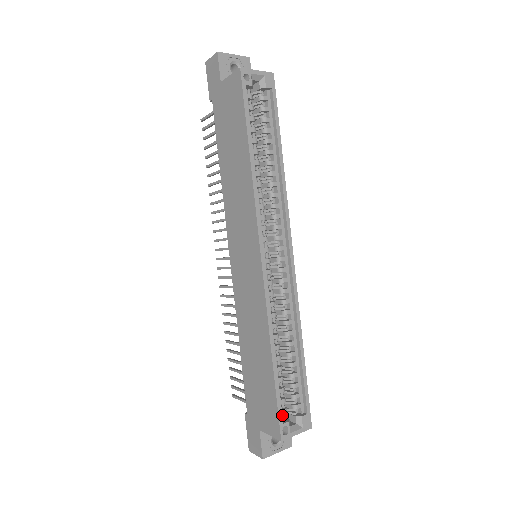
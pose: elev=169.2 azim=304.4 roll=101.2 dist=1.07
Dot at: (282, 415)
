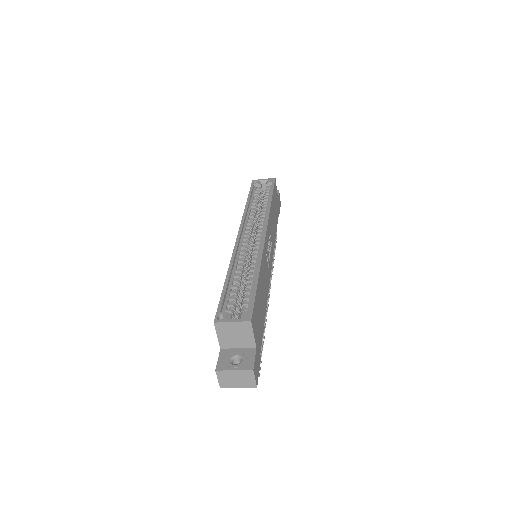
Dot at: occluded
